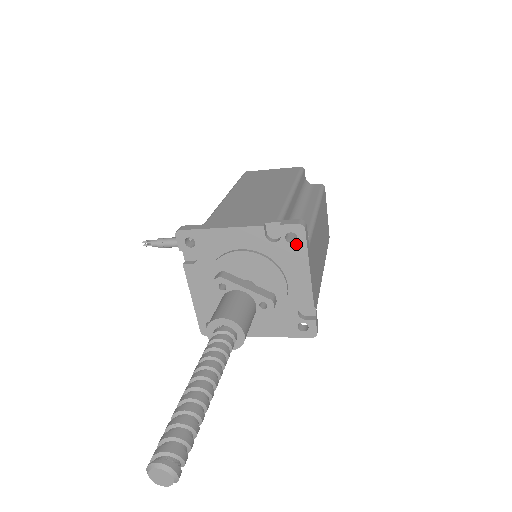
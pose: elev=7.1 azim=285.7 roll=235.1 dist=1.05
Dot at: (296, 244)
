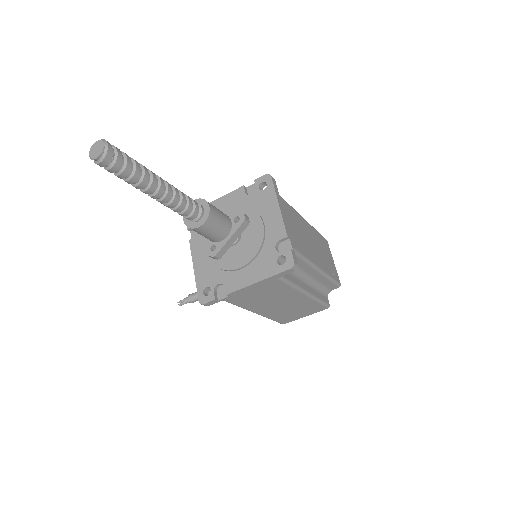
Dot at: (266, 189)
